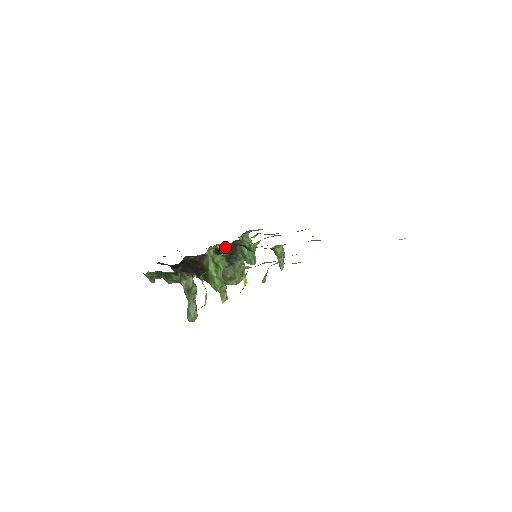
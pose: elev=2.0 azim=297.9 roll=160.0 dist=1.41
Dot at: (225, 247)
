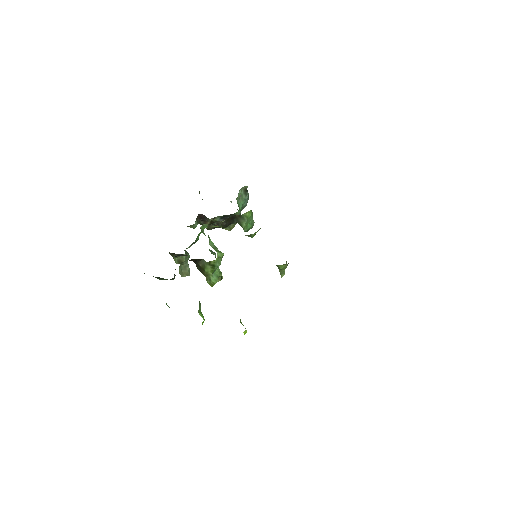
Dot at: (221, 222)
